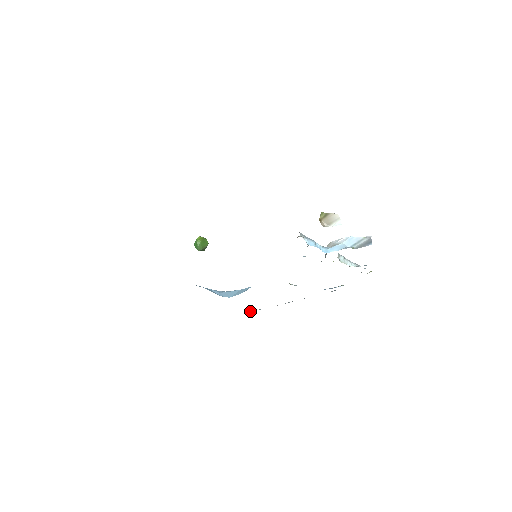
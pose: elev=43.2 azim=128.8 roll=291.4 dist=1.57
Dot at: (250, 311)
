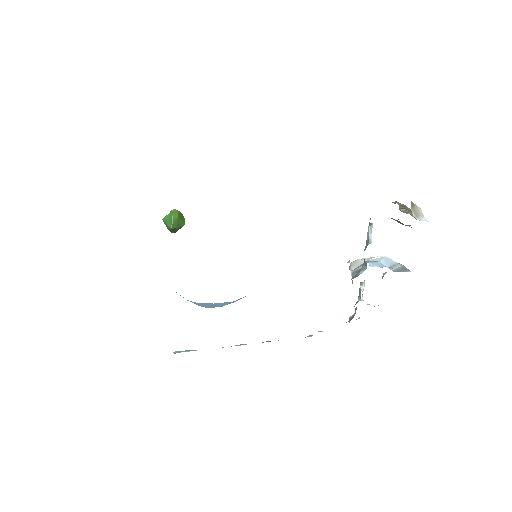
Dot at: (176, 351)
